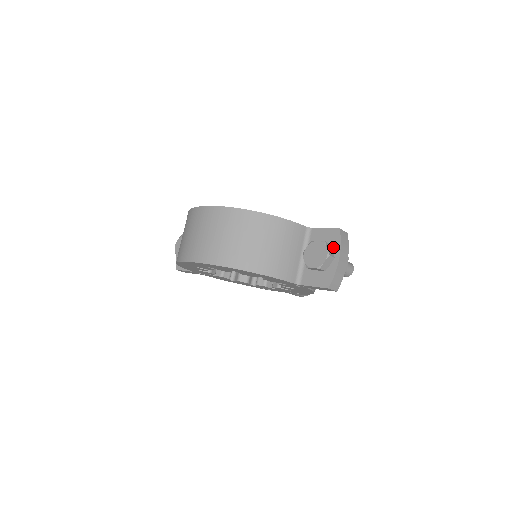
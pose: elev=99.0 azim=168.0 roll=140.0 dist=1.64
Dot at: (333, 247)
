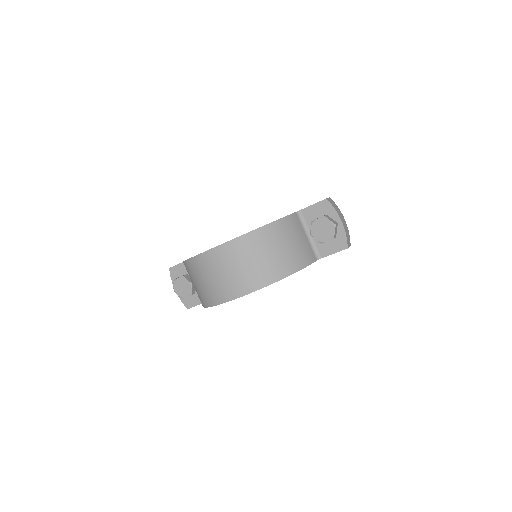
Dot at: (330, 216)
